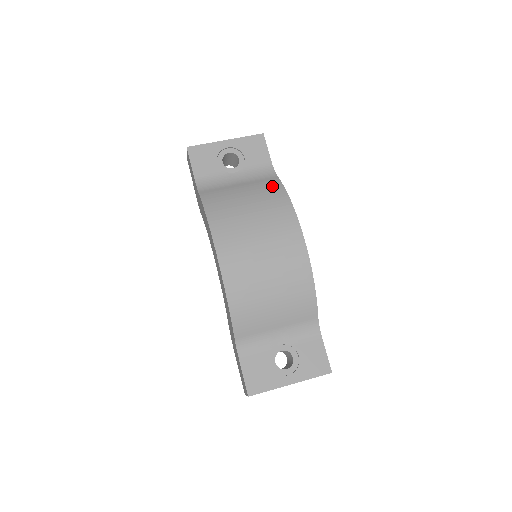
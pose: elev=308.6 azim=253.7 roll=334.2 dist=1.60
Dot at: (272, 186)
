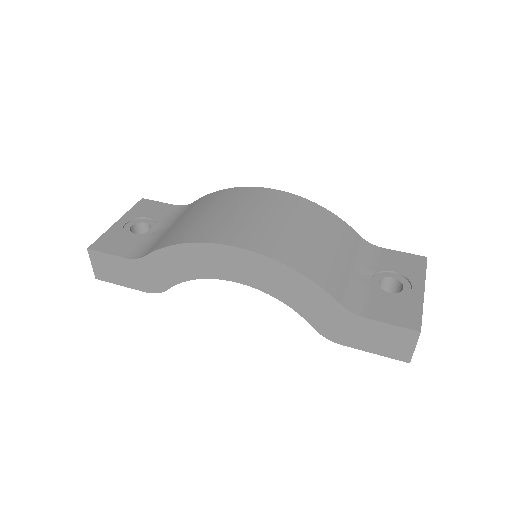
Dot at: (200, 201)
